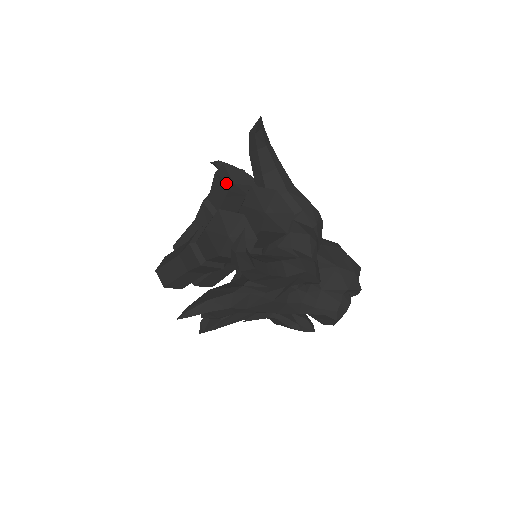
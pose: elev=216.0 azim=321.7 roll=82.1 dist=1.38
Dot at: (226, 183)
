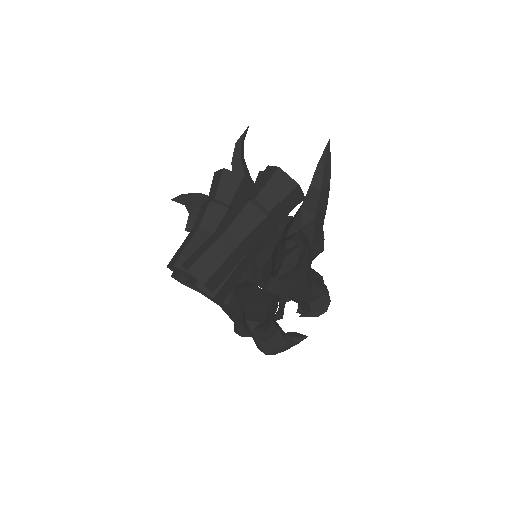
Dot at: (234, 177)
